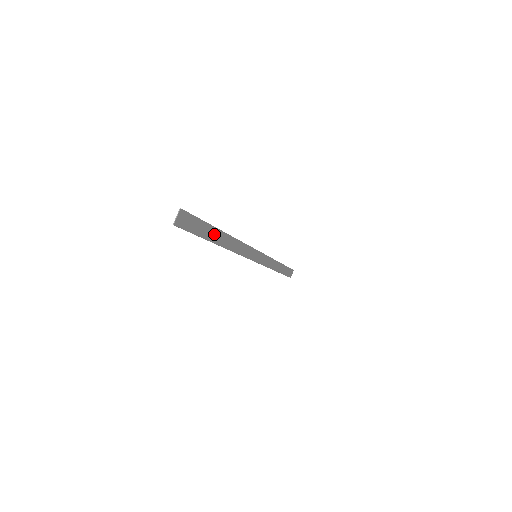
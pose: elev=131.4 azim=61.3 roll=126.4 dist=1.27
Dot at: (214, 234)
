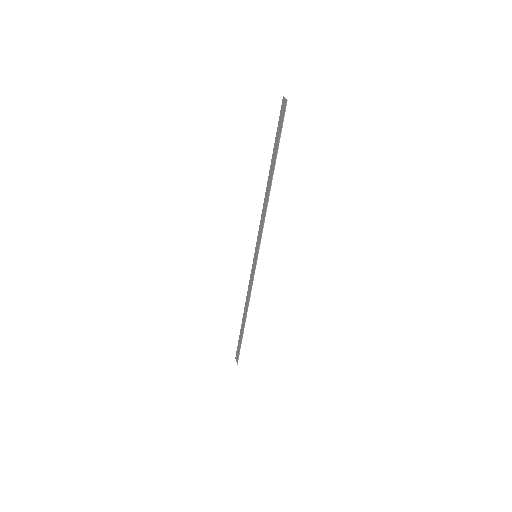
Dot at: (273, 162)
